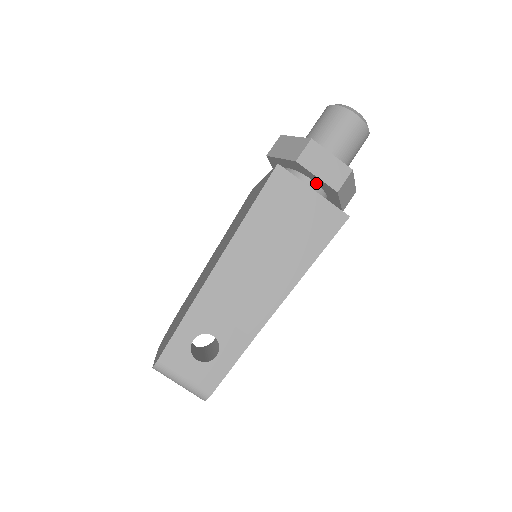
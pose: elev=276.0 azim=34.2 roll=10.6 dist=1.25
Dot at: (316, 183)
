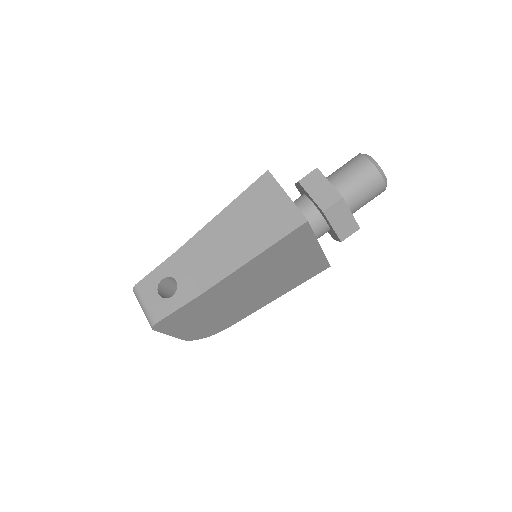
Dot at: (315, 206)
